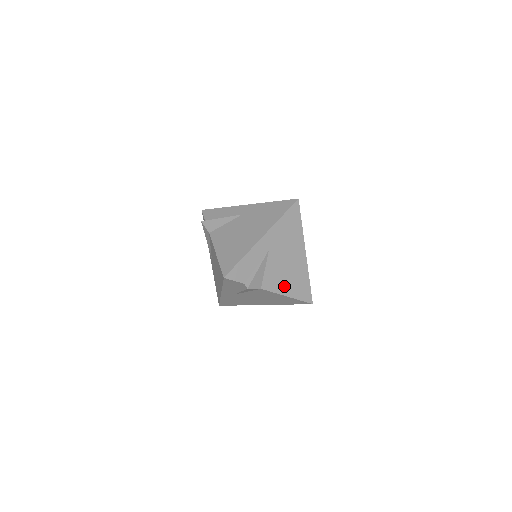
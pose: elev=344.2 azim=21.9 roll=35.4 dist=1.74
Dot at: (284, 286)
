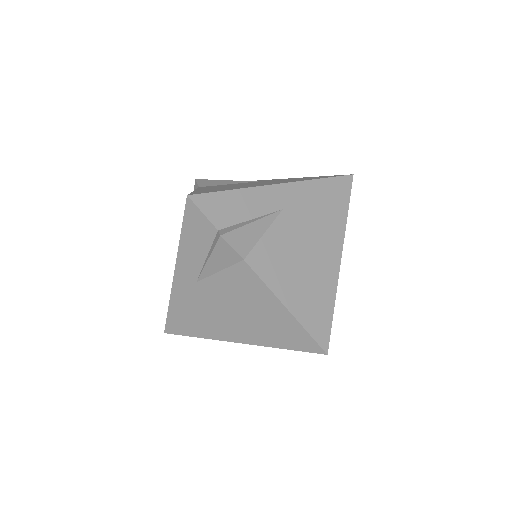
Dot at: (286, 285)
